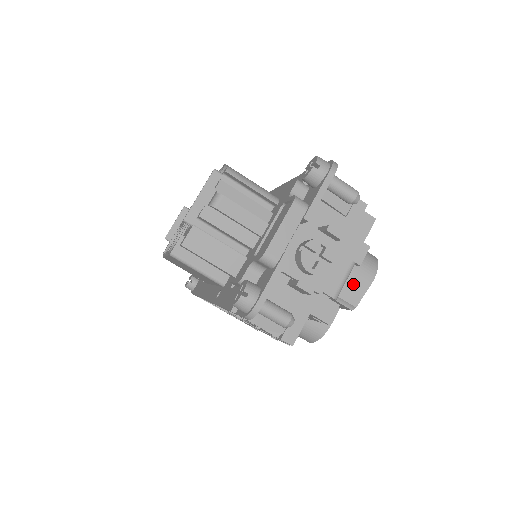
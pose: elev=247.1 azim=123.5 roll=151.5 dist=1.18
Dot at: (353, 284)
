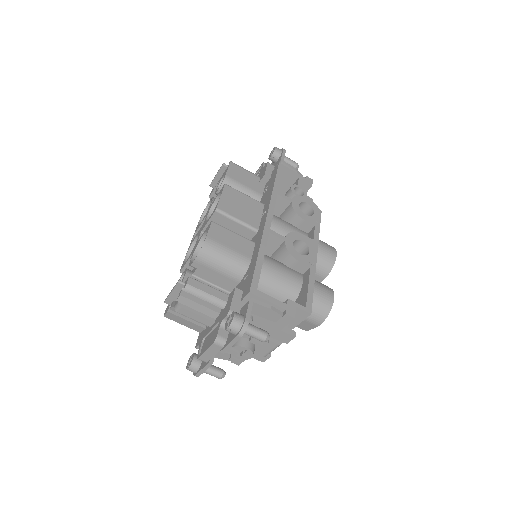
Dot at: (303, 323)
